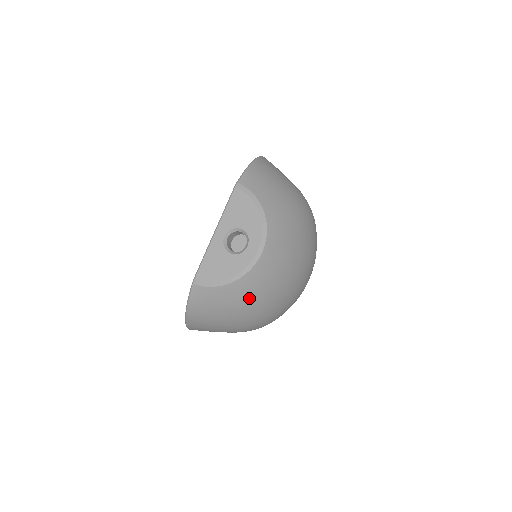
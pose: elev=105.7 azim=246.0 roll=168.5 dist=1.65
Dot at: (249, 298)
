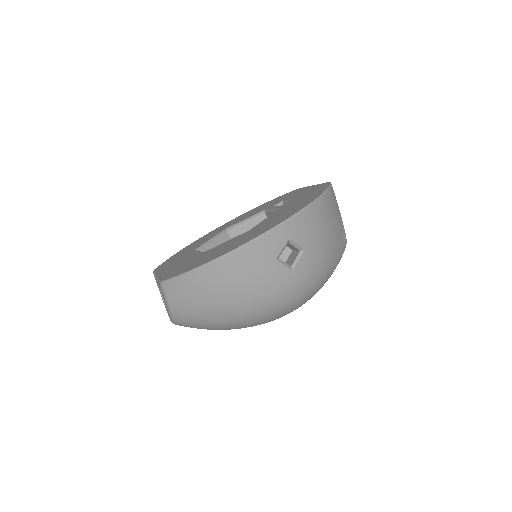
Dot at: occluded
